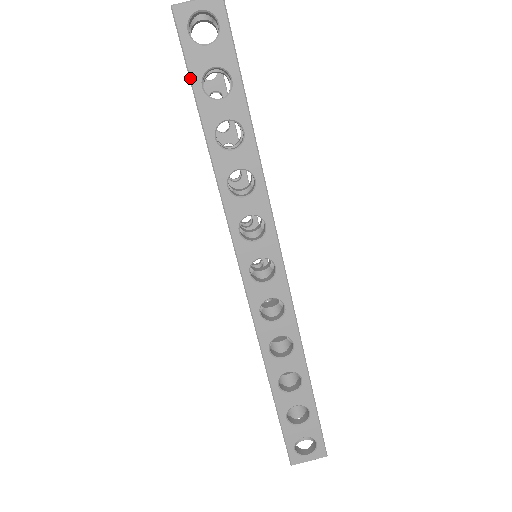
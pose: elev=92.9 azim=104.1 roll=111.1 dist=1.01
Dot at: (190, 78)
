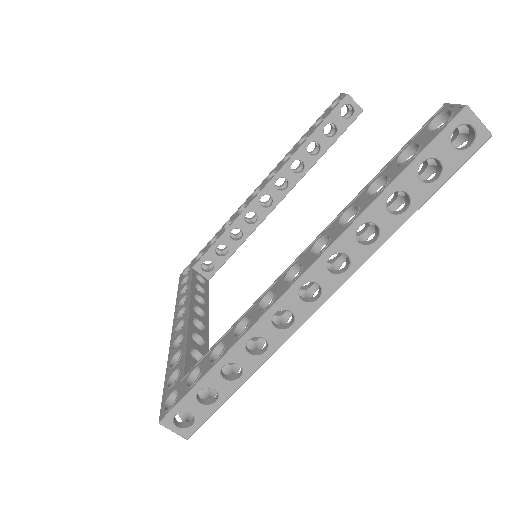
Dot at: (424, 150)
